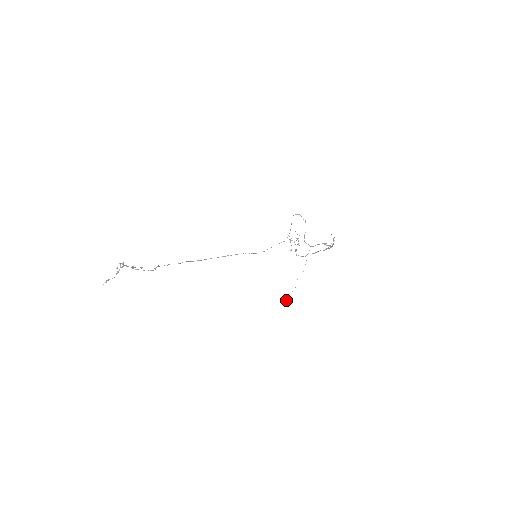
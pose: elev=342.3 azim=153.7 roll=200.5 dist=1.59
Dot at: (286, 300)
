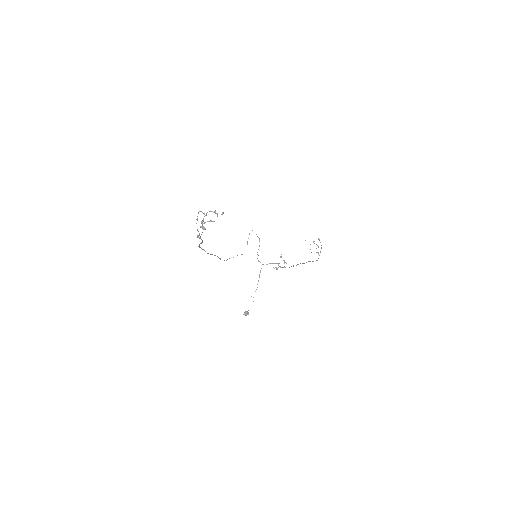
Dot at: (248, 314)
